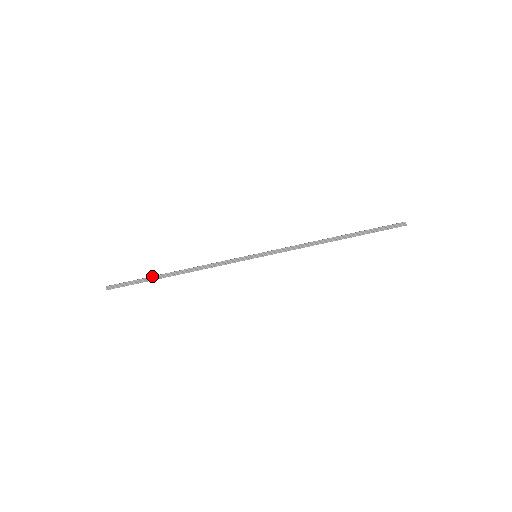
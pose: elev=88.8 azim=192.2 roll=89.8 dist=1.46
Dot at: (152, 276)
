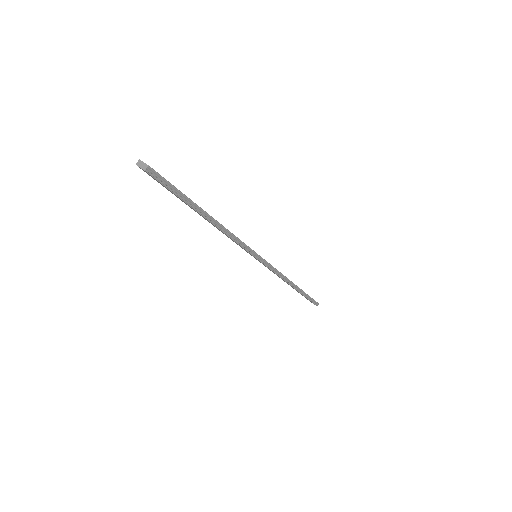
Dot at: occluded
